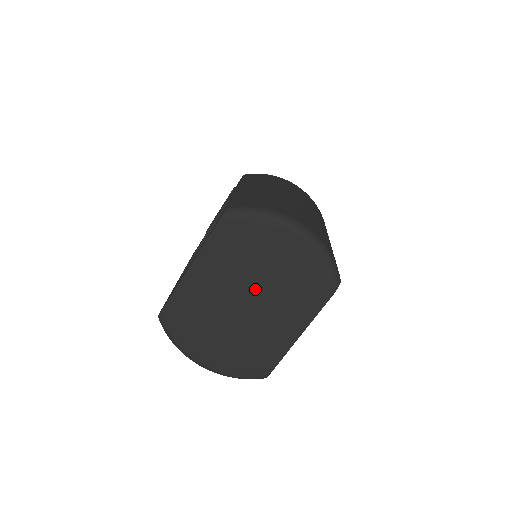
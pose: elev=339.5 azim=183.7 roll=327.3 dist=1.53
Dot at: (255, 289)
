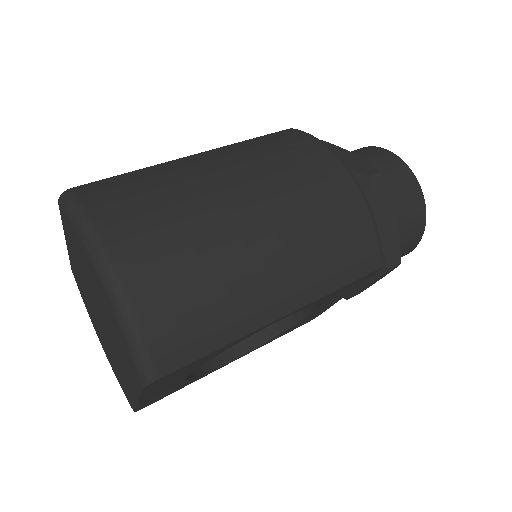
Dot at: (99, 310)
